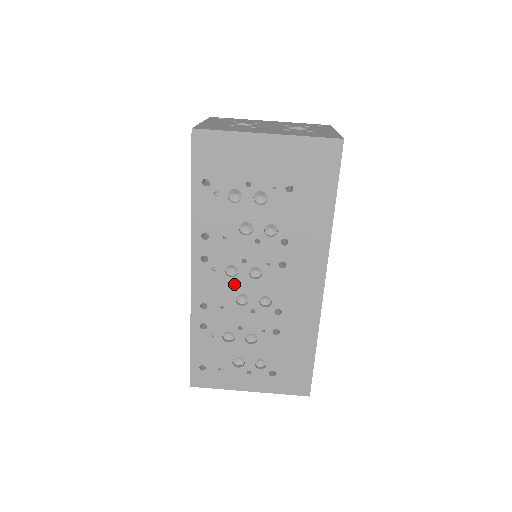
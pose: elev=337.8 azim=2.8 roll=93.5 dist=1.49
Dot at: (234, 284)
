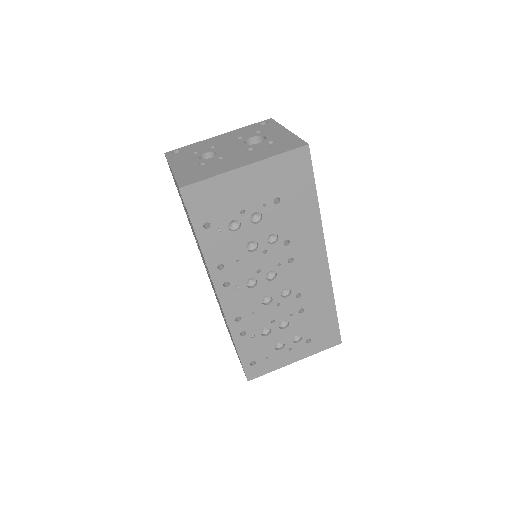
Dot at: (257, 292)
